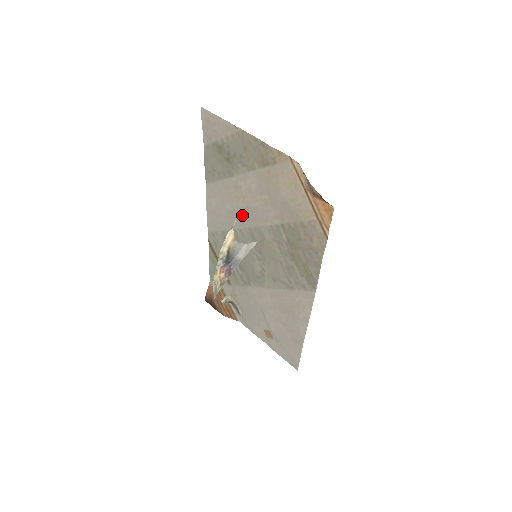
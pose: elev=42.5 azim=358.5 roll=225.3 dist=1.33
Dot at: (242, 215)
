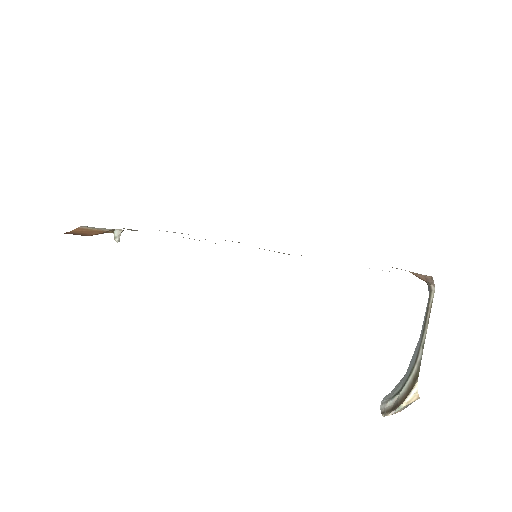
Dot at: occluded
